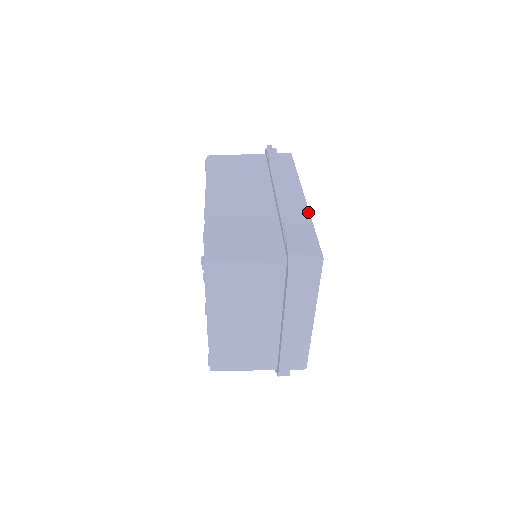
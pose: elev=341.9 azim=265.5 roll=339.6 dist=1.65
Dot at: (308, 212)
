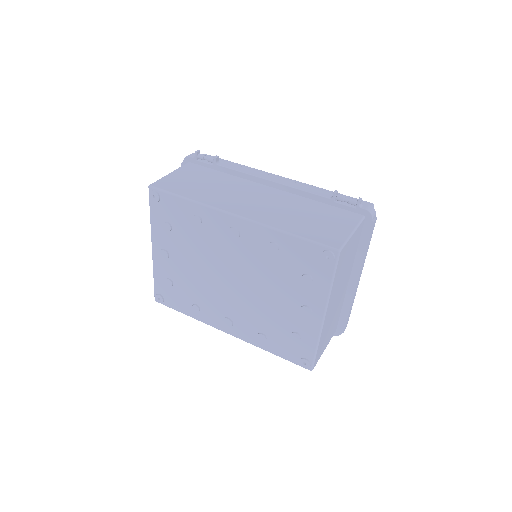
Dot at: occluded
